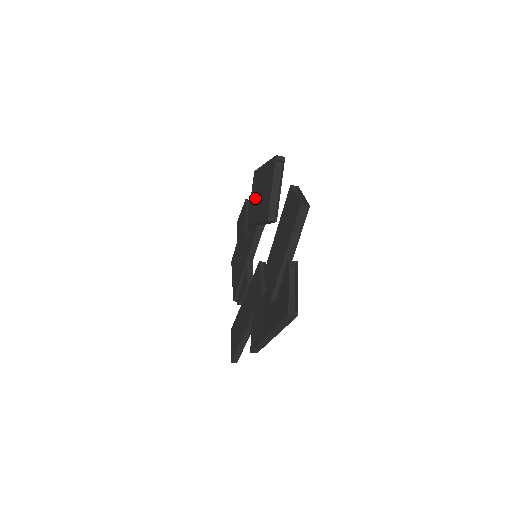
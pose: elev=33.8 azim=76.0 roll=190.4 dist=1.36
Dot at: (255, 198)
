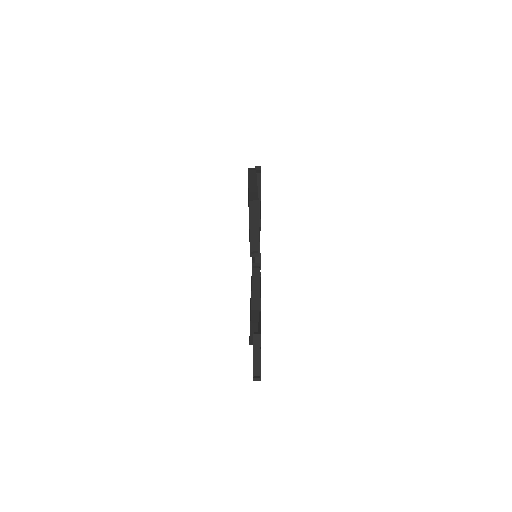
Dot at: occluded
